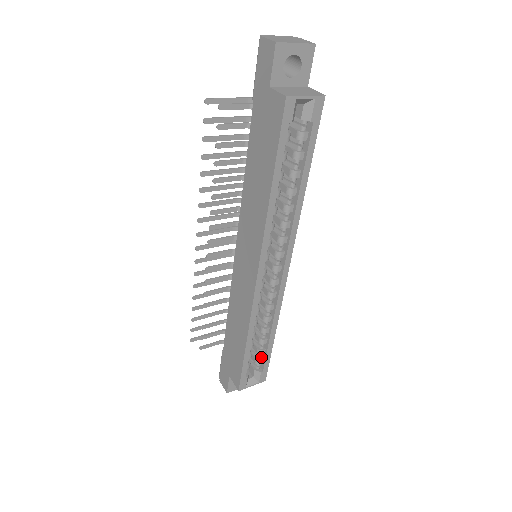
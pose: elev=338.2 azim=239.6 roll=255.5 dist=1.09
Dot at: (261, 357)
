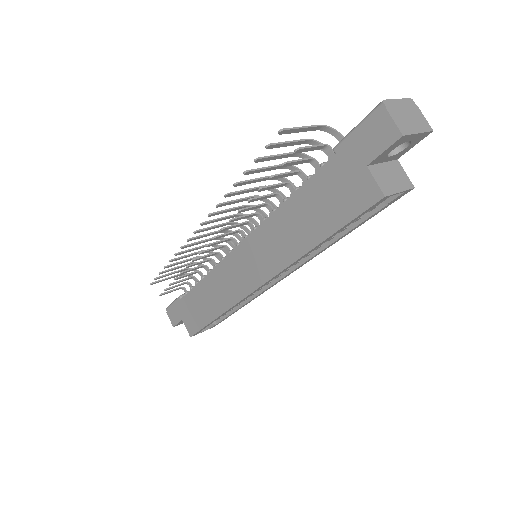
Dot at: occluded
